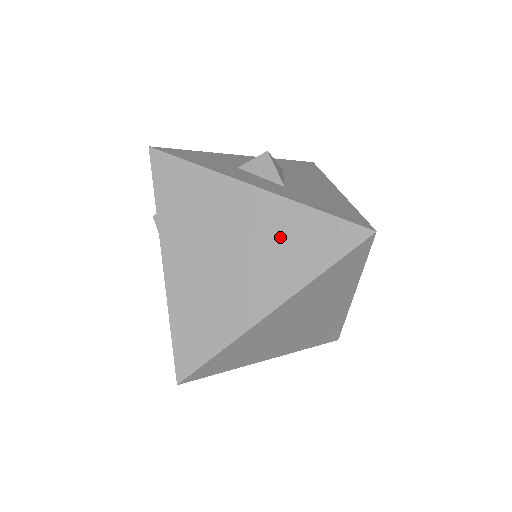
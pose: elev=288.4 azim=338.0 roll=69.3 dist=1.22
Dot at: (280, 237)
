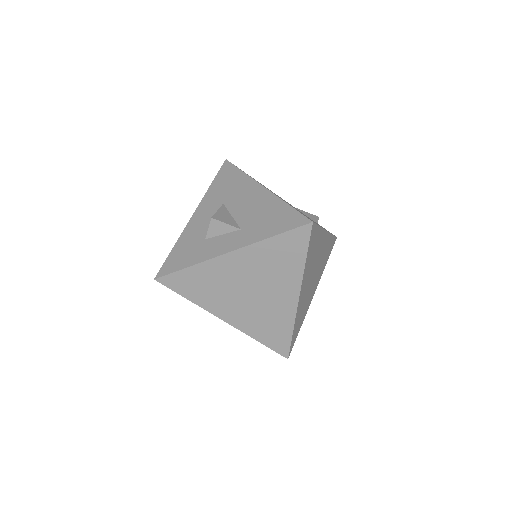
Dot at: (268, 263)
